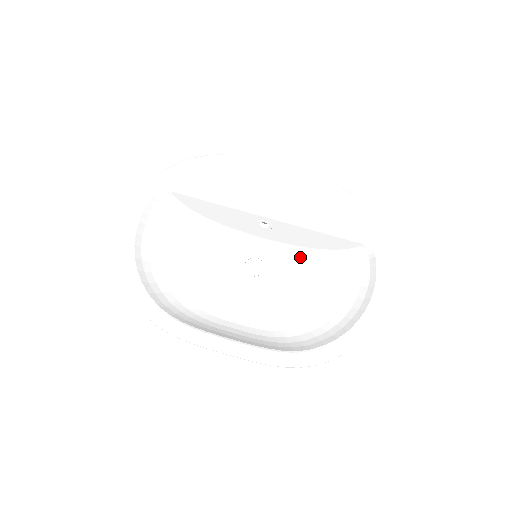
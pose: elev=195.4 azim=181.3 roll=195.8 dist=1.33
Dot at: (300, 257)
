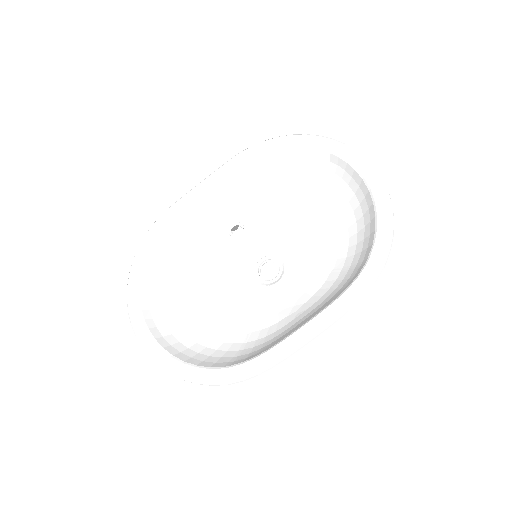
Dot at: (289, 224)
